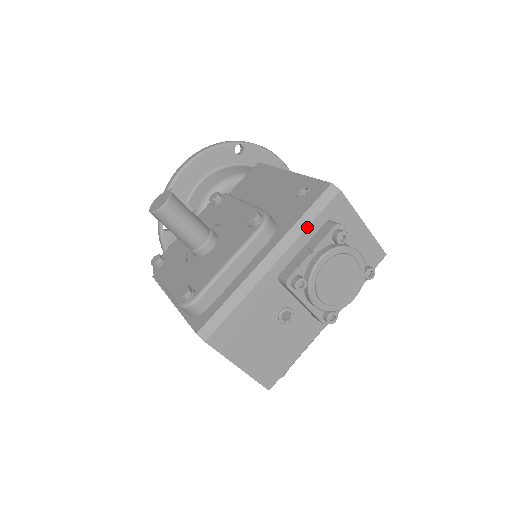
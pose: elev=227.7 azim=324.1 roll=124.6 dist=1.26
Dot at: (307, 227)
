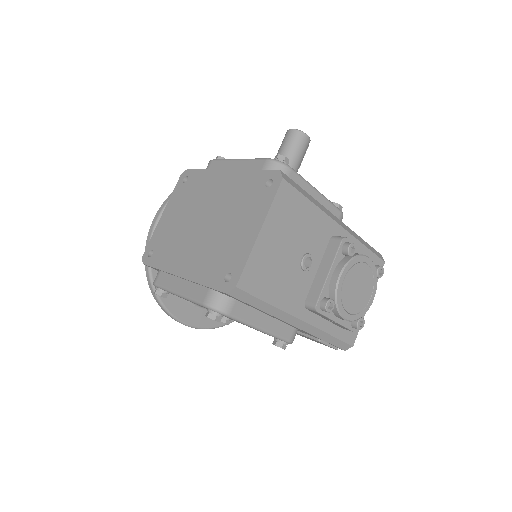
Dot at: (364, 245)
